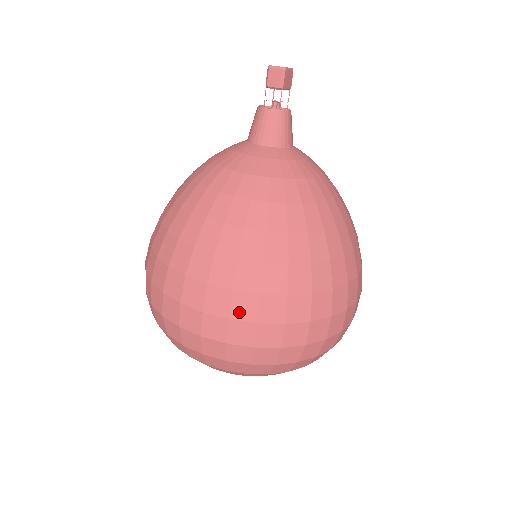
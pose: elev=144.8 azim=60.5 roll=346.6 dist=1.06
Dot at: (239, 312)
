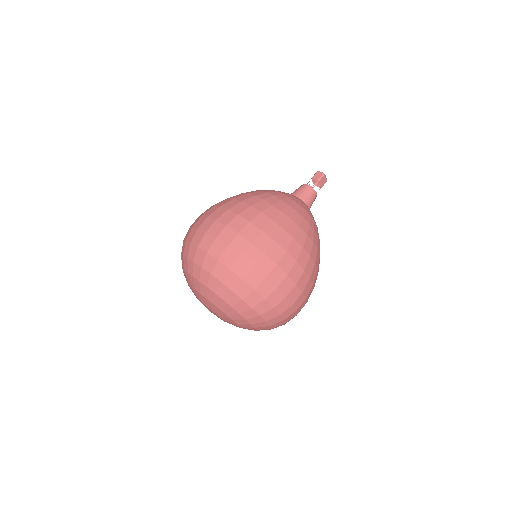
Dot at: (246, 233)
